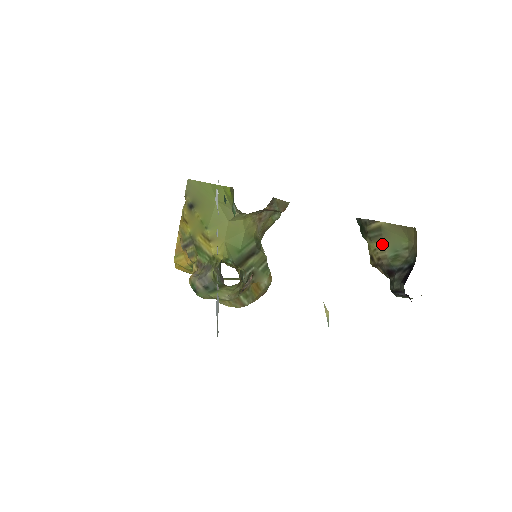
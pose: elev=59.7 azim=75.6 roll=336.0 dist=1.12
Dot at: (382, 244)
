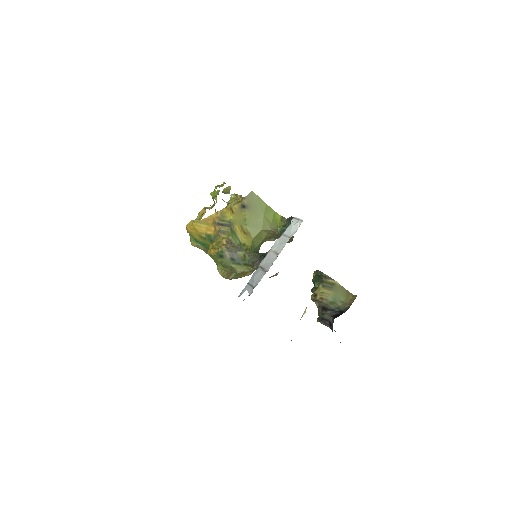
Dot at: (329, 292)
